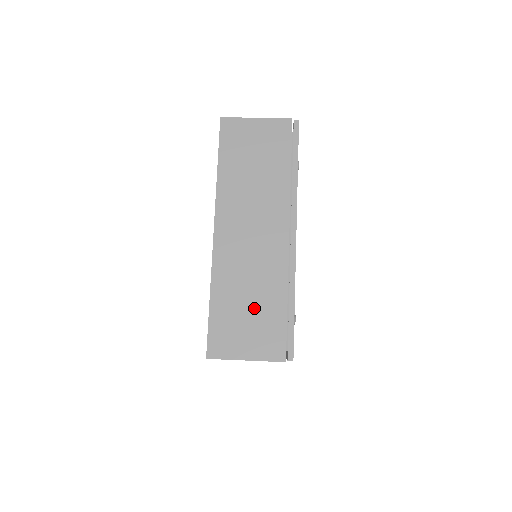
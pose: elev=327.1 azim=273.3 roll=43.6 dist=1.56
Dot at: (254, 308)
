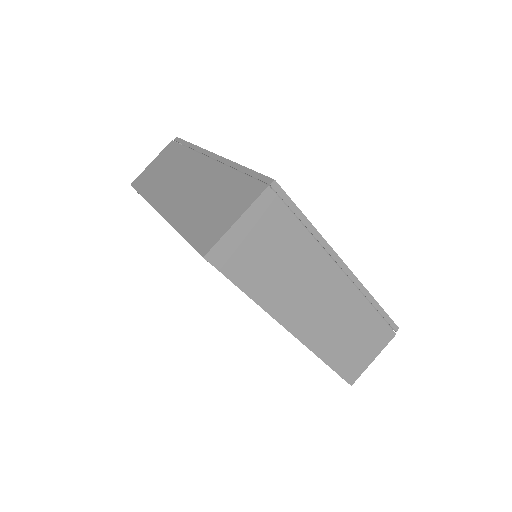
Dot at: (357, 335)
